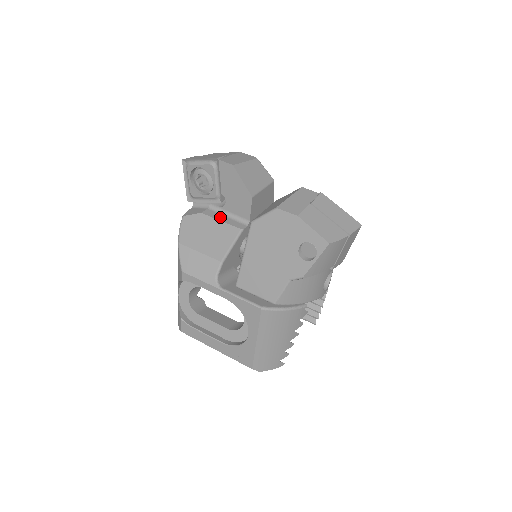
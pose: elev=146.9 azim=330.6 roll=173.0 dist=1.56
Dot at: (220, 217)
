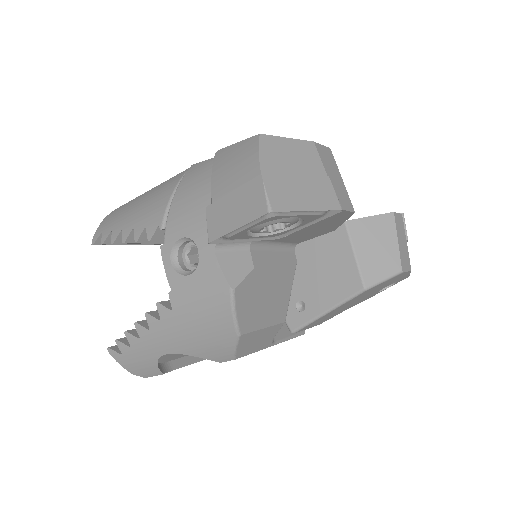
Dot at: (271, 258)
